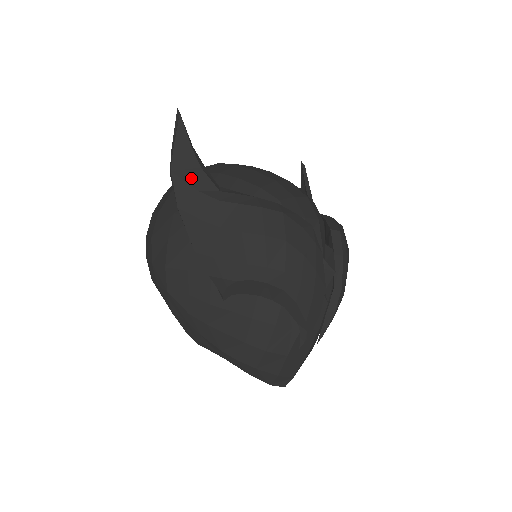
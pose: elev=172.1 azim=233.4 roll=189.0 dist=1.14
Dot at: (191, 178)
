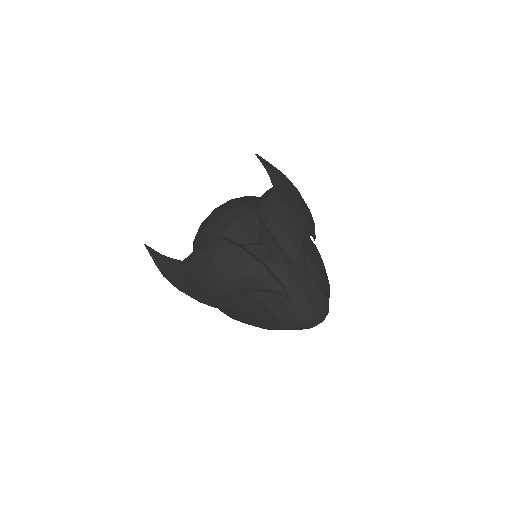
Dot at: (169, 272)
